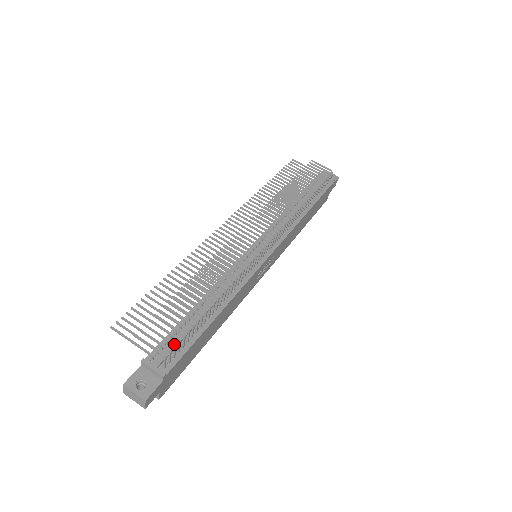
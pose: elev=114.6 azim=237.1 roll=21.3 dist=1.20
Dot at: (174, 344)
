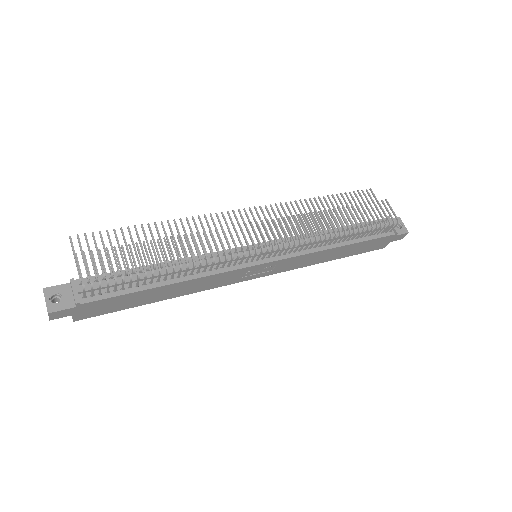
Dot at: (100, 282)
